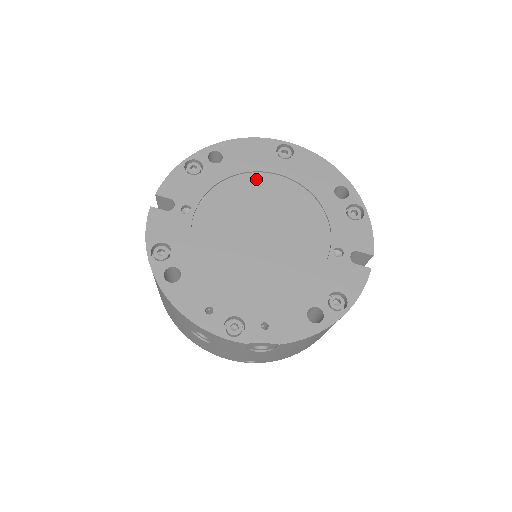
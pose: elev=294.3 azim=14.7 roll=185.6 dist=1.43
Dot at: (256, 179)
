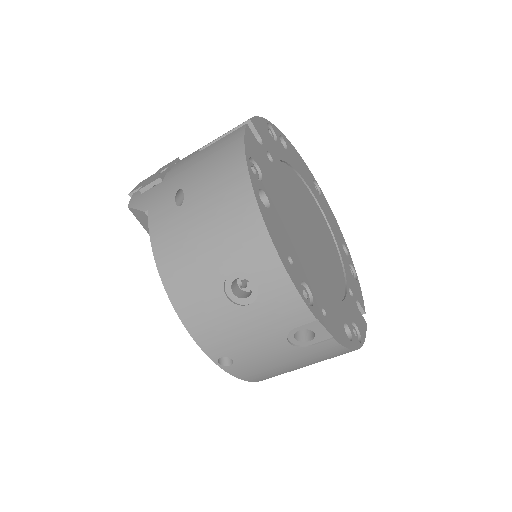
Dot at: (304, 187)
